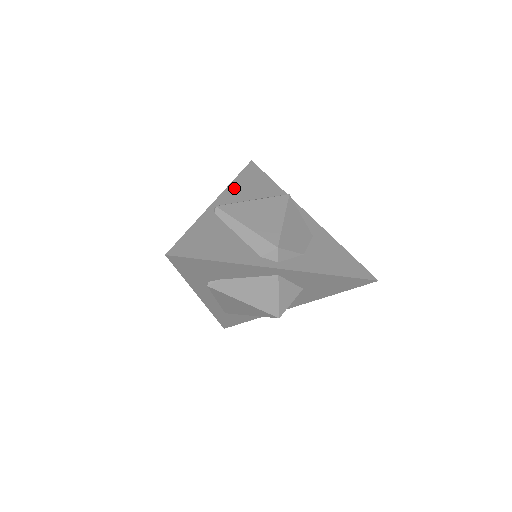
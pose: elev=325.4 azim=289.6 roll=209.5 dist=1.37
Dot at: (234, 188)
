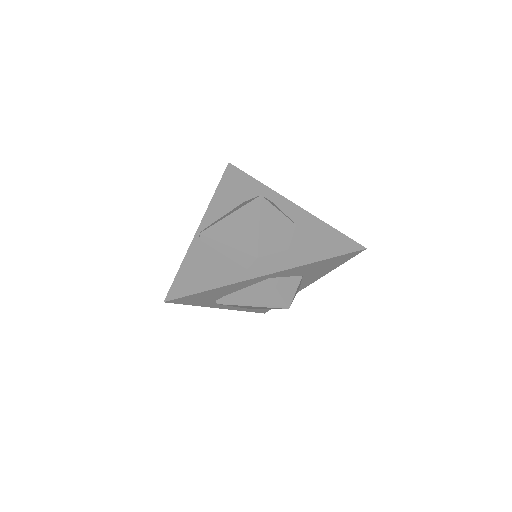
Dot at: (215, 203)
